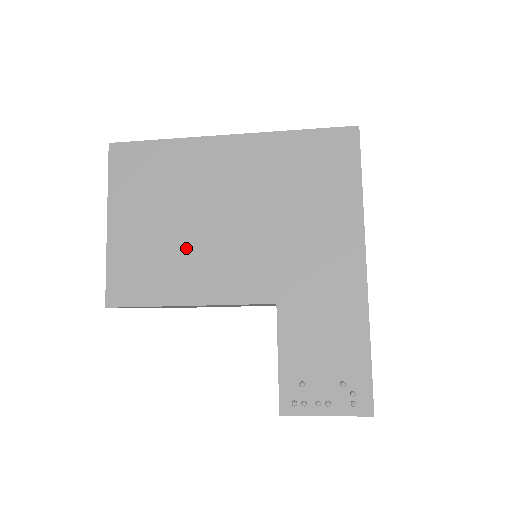
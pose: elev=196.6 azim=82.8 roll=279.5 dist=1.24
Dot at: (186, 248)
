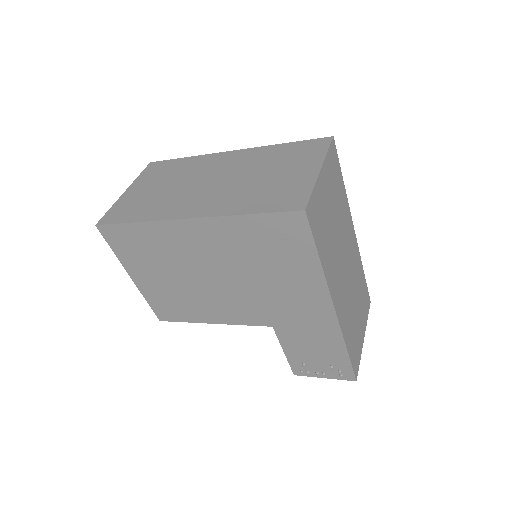
Dot at: (194, 294)
